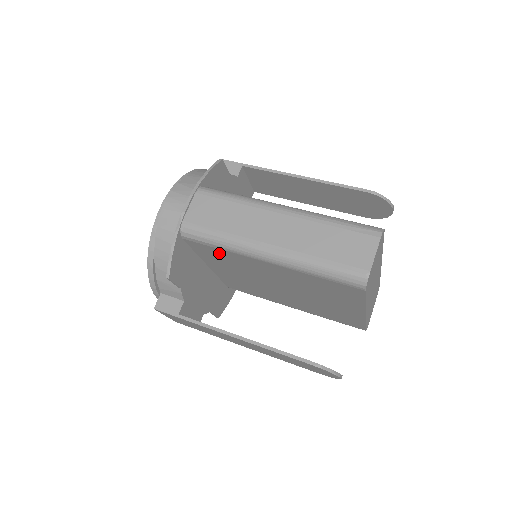
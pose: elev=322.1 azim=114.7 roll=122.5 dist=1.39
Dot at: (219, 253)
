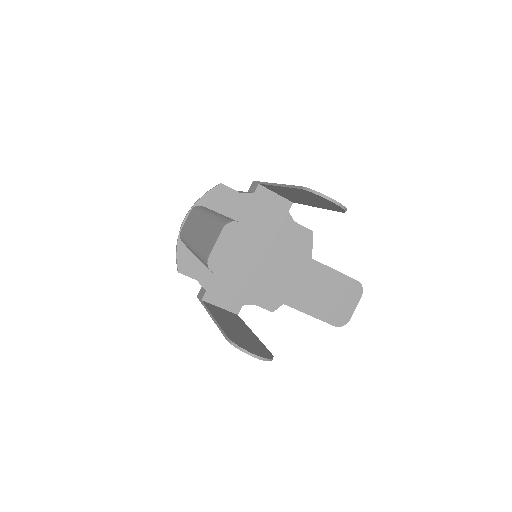
Dot at: occluded
